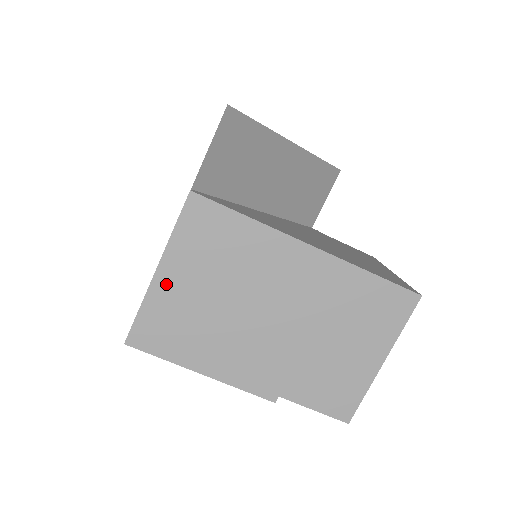
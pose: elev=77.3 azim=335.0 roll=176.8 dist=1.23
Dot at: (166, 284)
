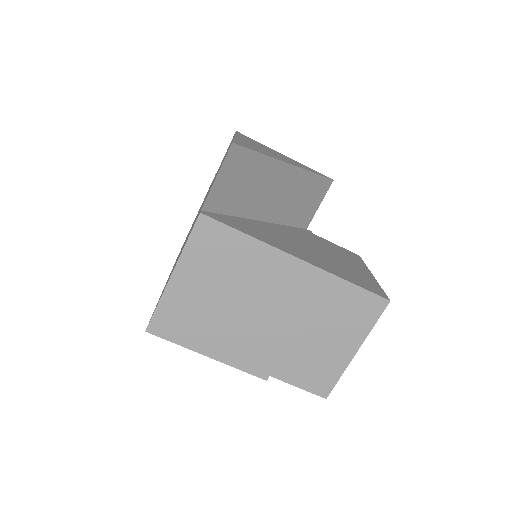
Dot at: (179, 286)
